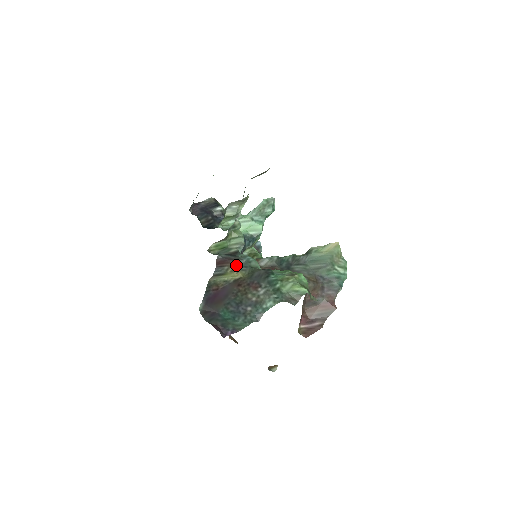
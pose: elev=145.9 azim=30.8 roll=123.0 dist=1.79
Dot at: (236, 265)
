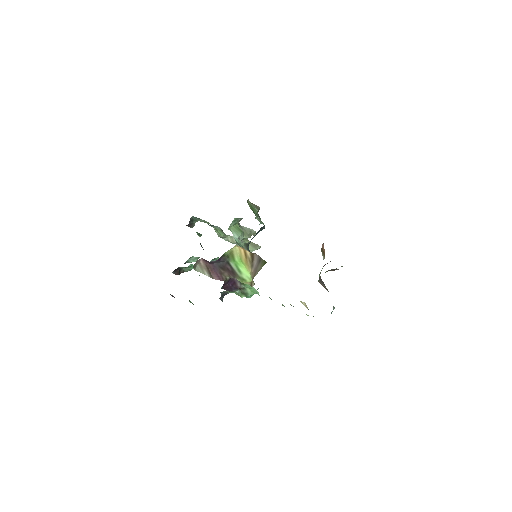
Dot at: occluded
